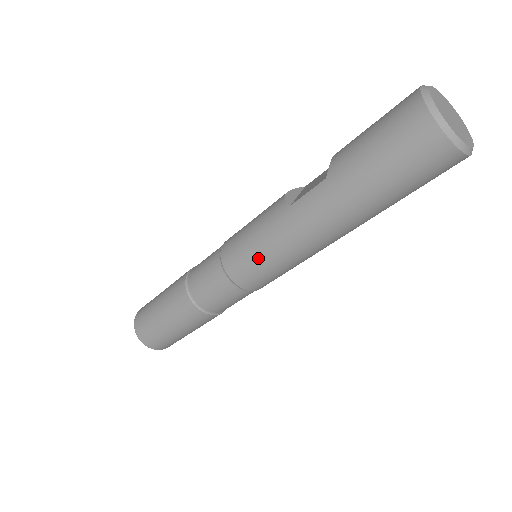
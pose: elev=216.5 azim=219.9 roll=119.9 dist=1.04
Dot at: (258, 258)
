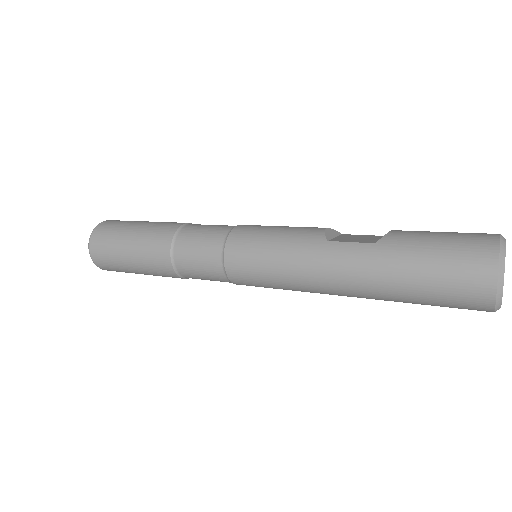
Dot at: (264, 260)
